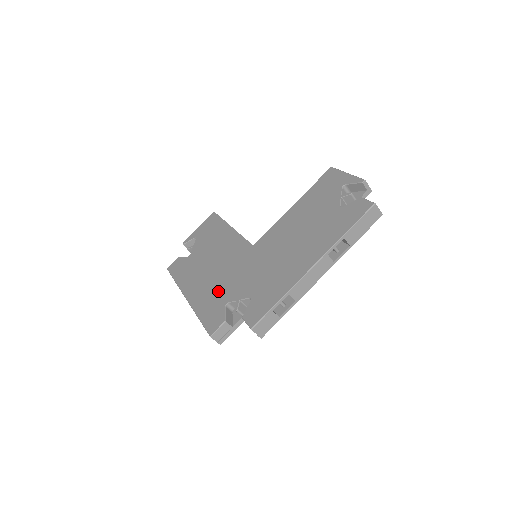
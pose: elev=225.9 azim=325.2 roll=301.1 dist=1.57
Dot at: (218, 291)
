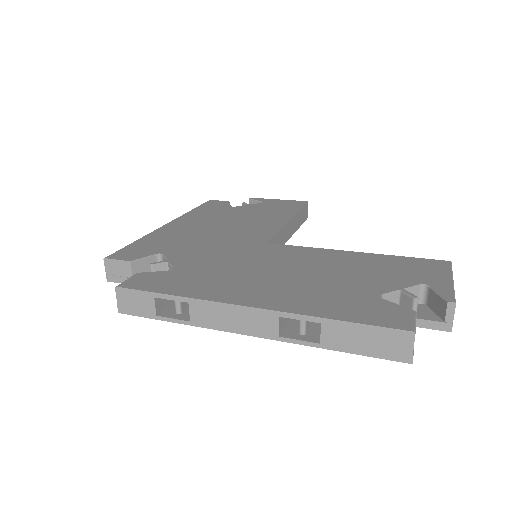
Dot at: (181, 241)
